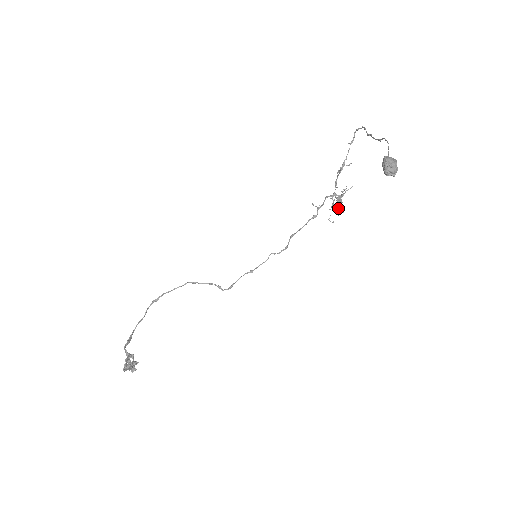
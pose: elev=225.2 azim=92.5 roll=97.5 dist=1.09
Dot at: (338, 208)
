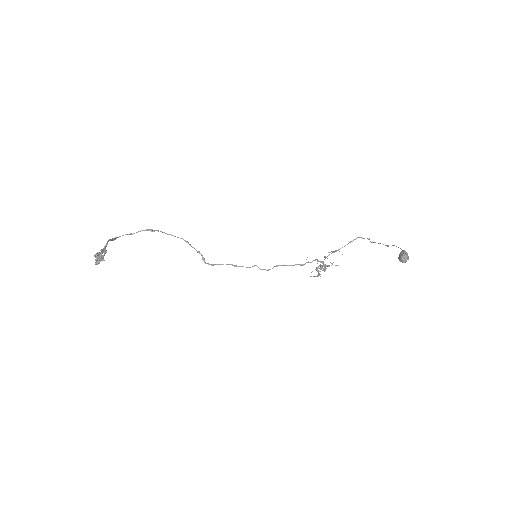
Dot at: occluded
